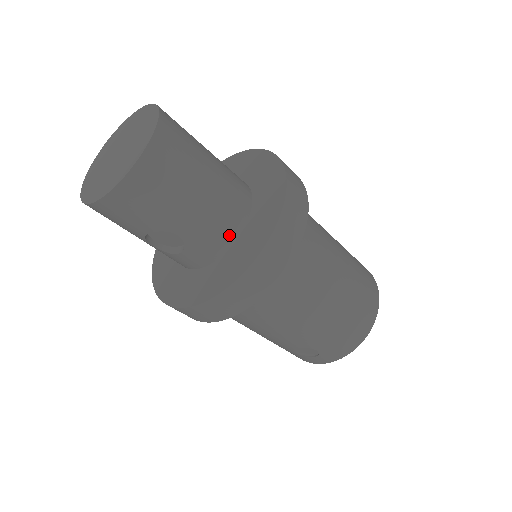
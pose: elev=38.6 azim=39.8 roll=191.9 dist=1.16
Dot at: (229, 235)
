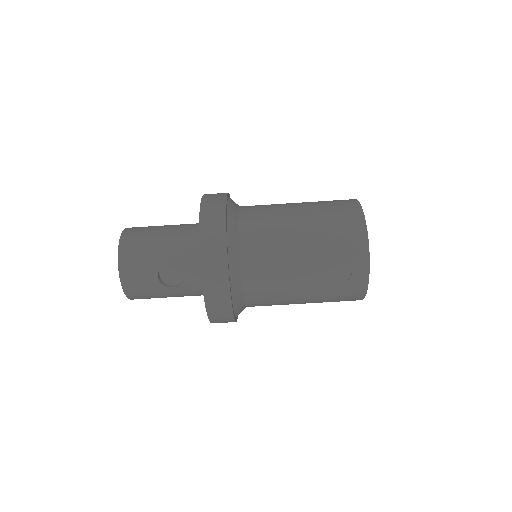
Dot at: (197, 242)
